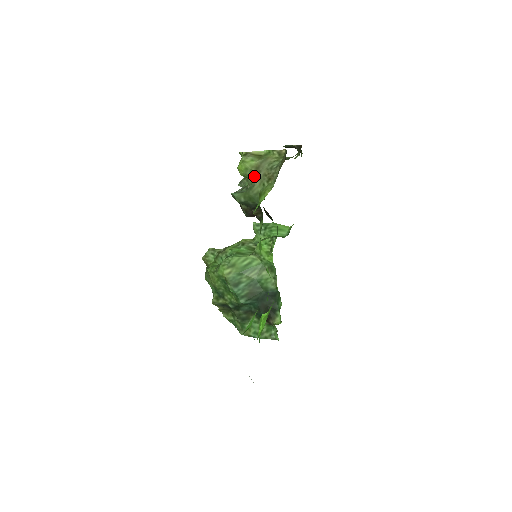
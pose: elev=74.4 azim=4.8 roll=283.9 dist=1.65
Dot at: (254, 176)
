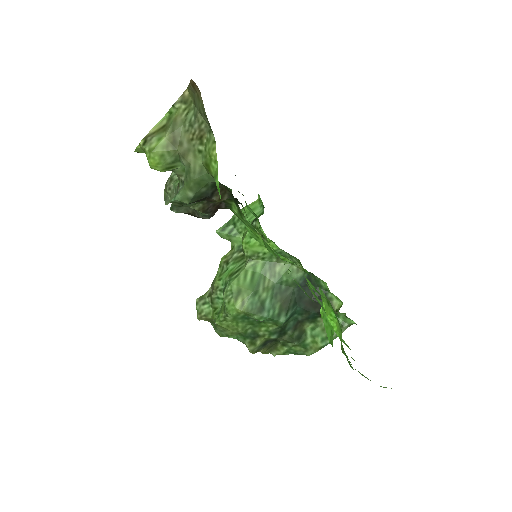
Dot at: (178, 155)
